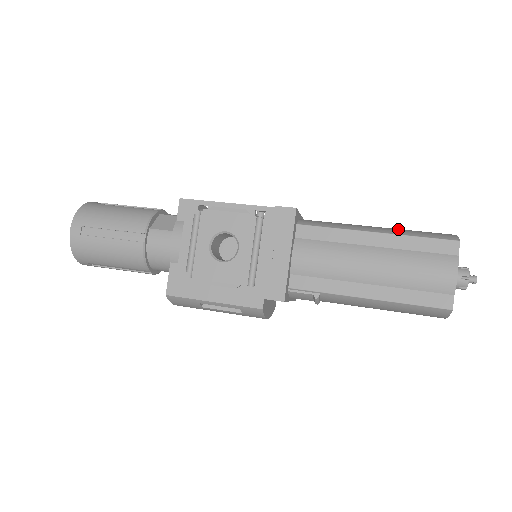
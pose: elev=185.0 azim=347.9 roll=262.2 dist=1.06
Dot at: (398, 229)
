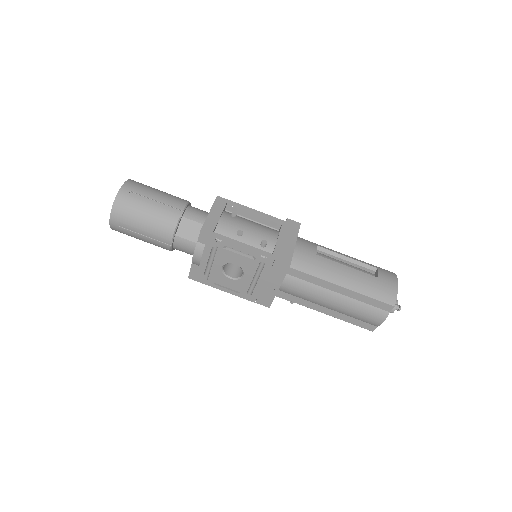
Dot at: (360, 280)
